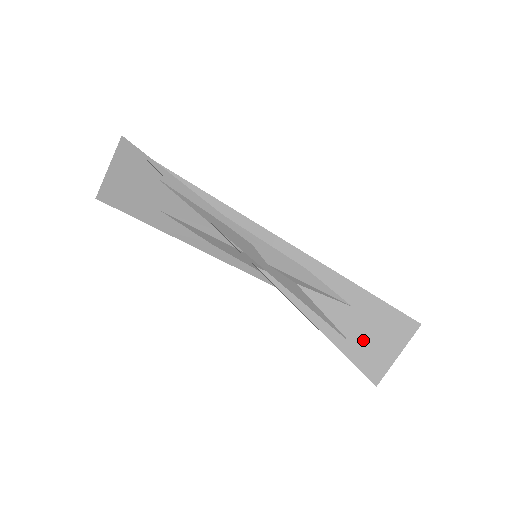
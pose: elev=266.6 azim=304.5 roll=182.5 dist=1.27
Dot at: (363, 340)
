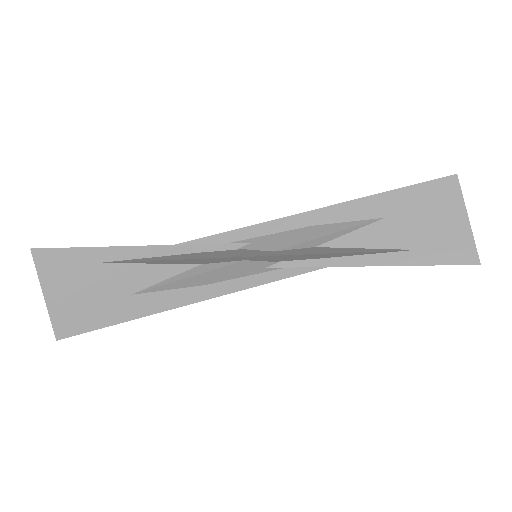
Dot at: (424, 236)
